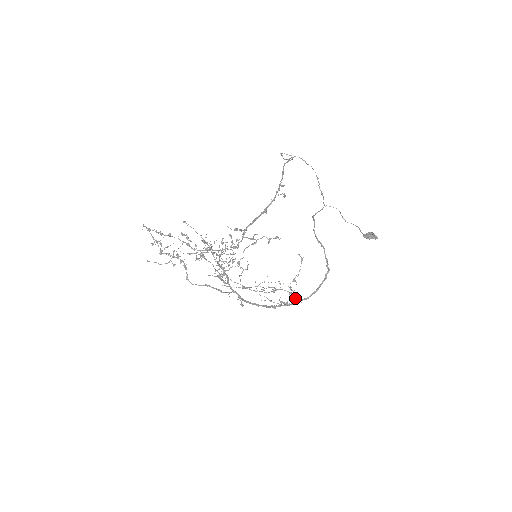
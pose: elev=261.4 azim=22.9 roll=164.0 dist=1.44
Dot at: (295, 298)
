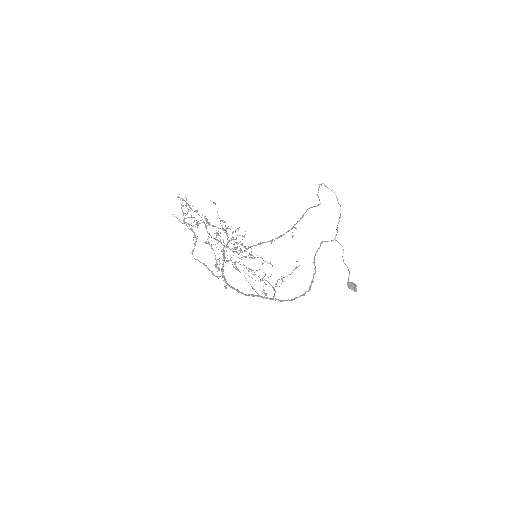
Dot at: (274, 294)
